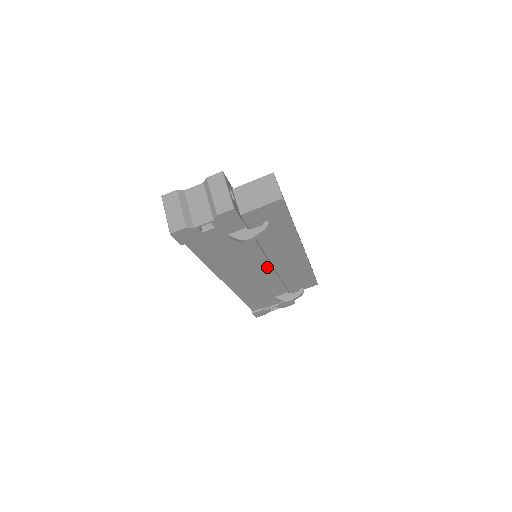
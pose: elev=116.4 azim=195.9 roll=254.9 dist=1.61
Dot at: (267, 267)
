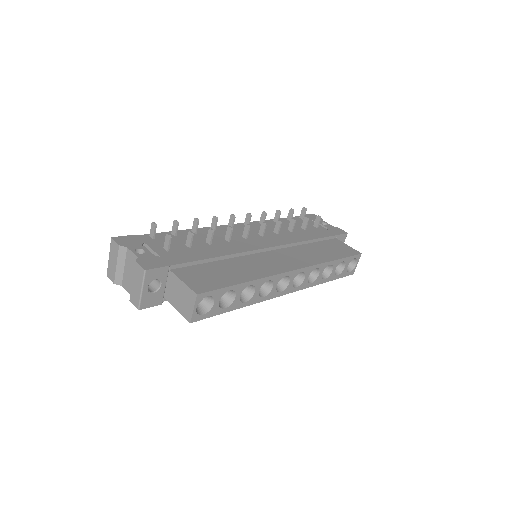
Dot at: occluded
